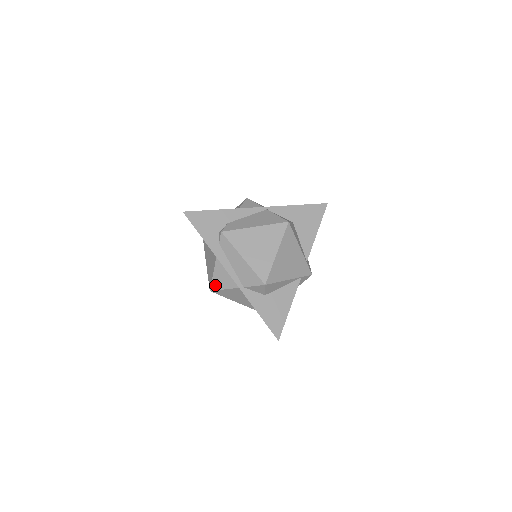
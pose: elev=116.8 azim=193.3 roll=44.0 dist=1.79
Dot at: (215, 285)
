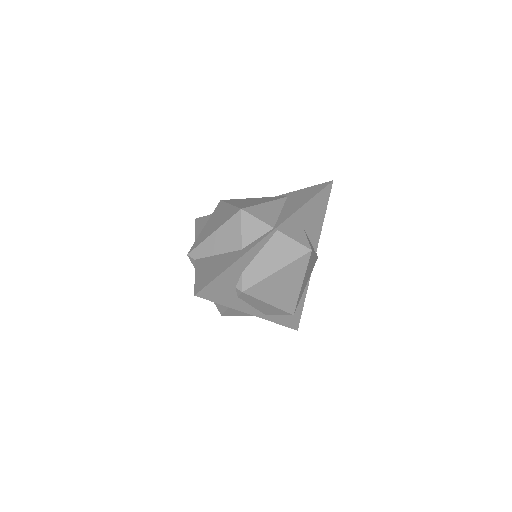
Dot at: (229, 314)
